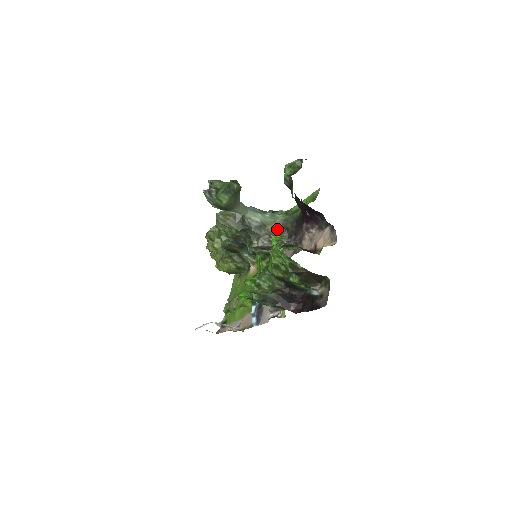
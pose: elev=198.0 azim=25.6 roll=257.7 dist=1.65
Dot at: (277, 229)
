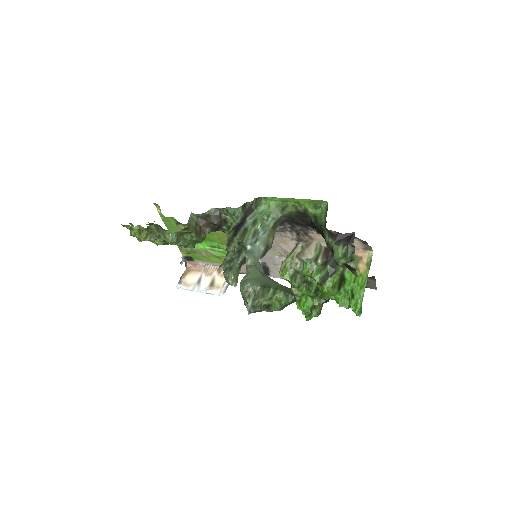
Dot at: (273, 234)
